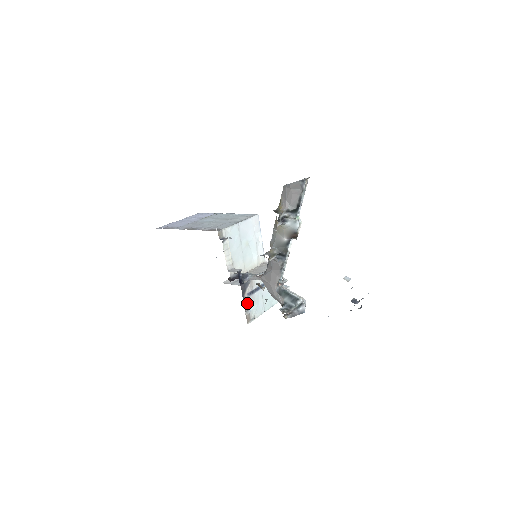
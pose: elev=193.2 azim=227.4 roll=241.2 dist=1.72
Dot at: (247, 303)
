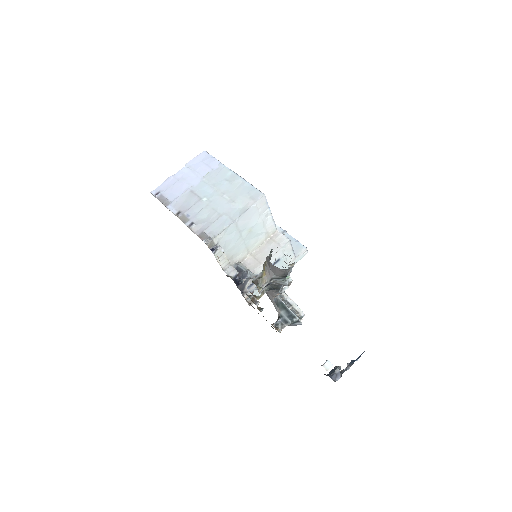
Dot at: (248, 293)
